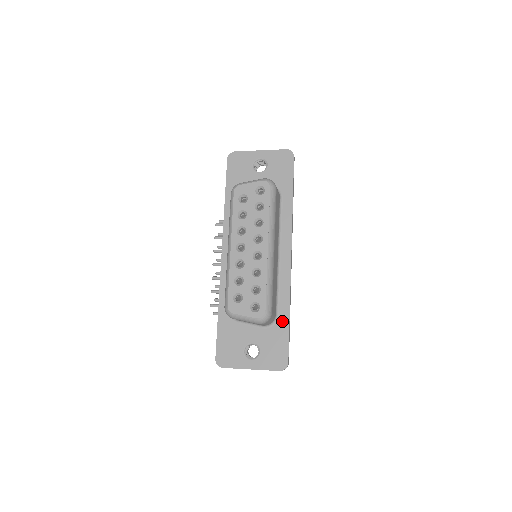
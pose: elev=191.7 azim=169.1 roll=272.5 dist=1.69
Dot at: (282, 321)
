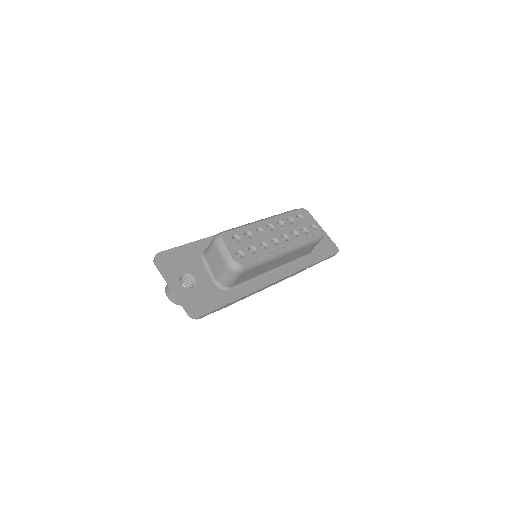
Dot at: (230, 295)
